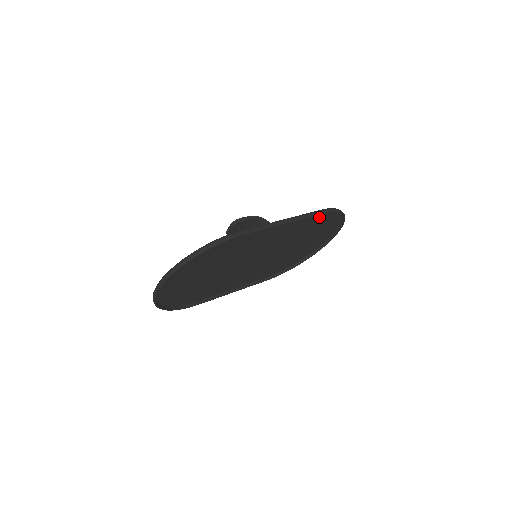
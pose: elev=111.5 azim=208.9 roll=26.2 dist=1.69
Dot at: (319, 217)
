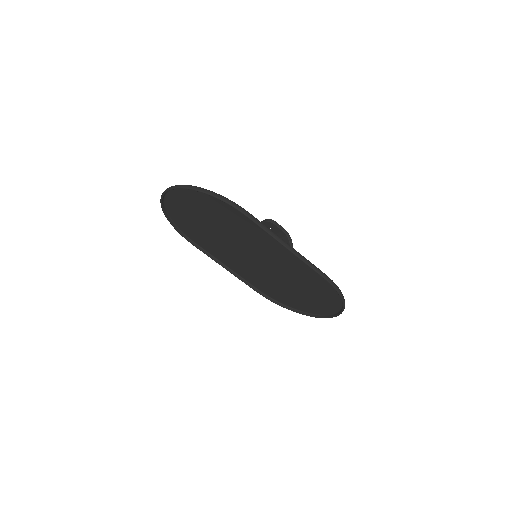
Dot at: (321, 280)
